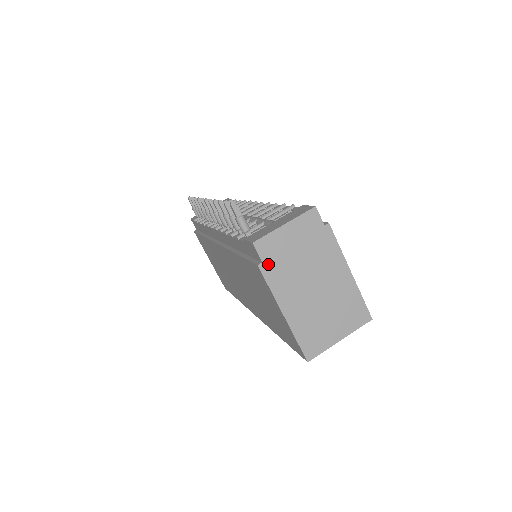
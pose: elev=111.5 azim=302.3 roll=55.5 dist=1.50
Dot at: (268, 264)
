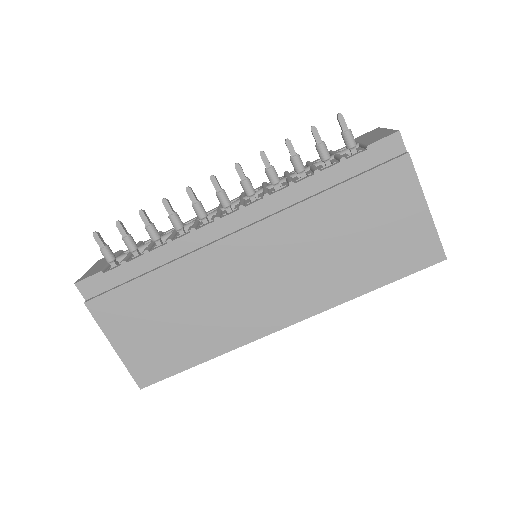
Dot at: occluded
